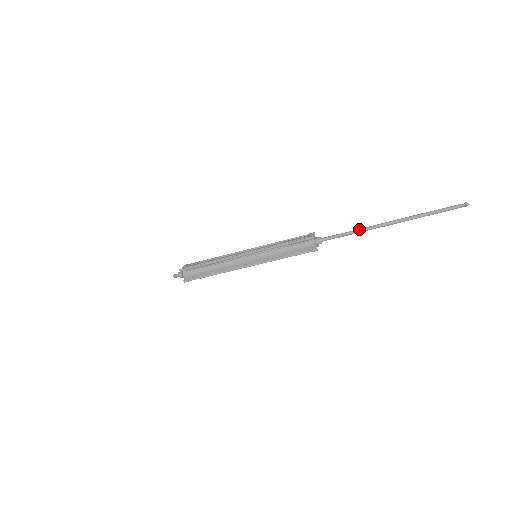
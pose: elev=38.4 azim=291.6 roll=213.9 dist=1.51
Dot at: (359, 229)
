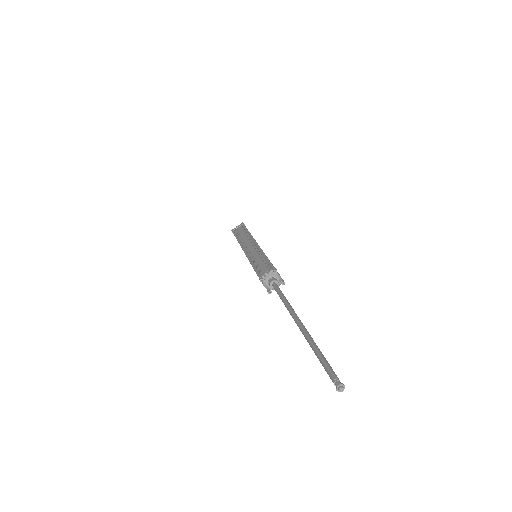
Dot at: (285, 304)
